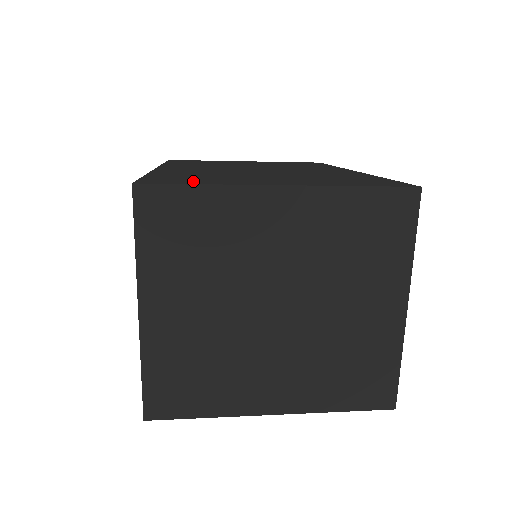
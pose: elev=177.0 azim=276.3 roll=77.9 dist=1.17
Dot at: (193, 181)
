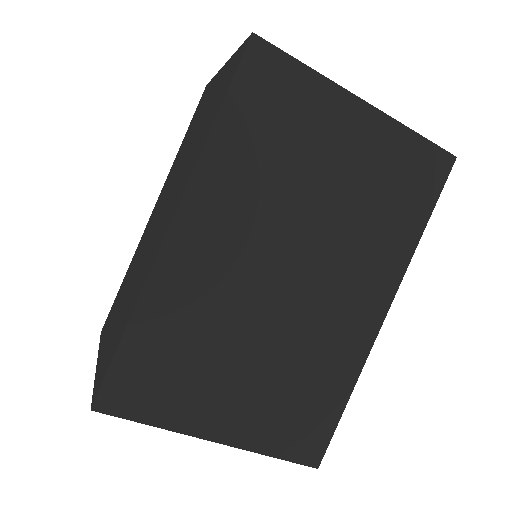
Dot at: occluded
